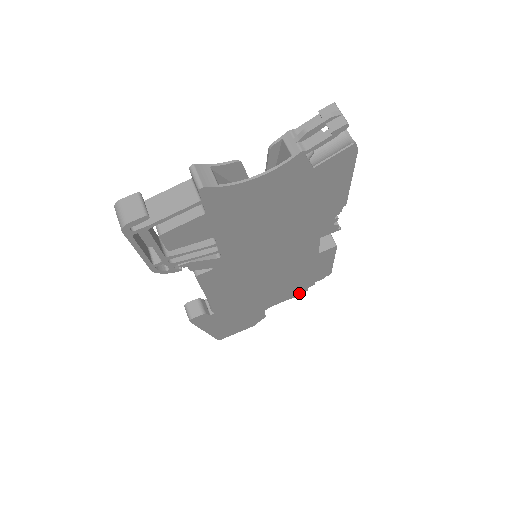
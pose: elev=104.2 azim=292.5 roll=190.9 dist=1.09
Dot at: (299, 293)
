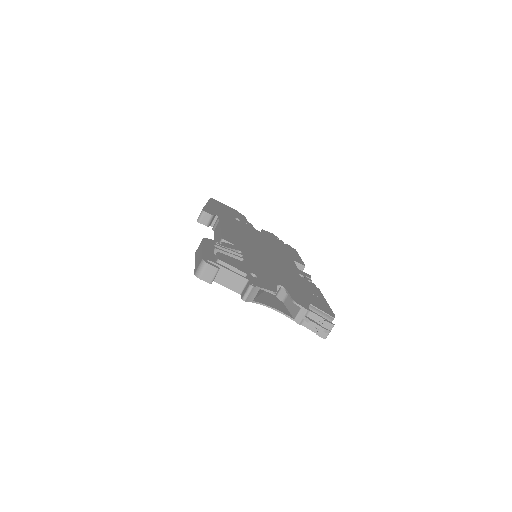
Dot at: occluded
